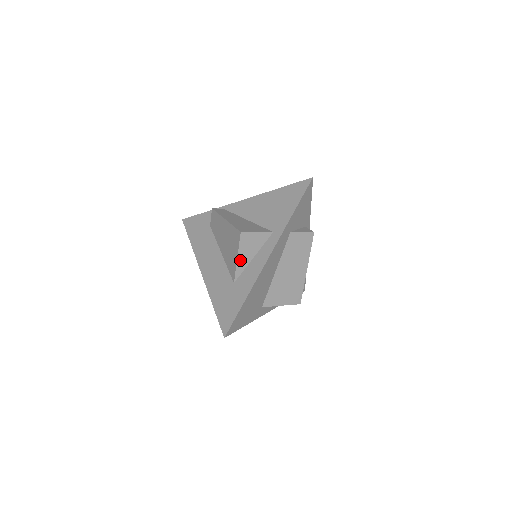
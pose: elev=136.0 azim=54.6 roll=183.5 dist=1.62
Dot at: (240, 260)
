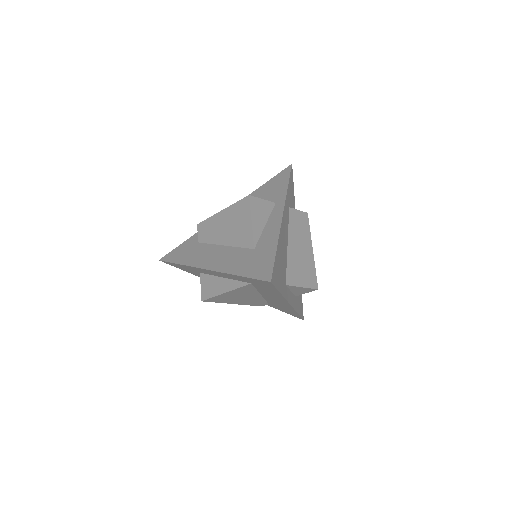
Dot at: (254, 224)
